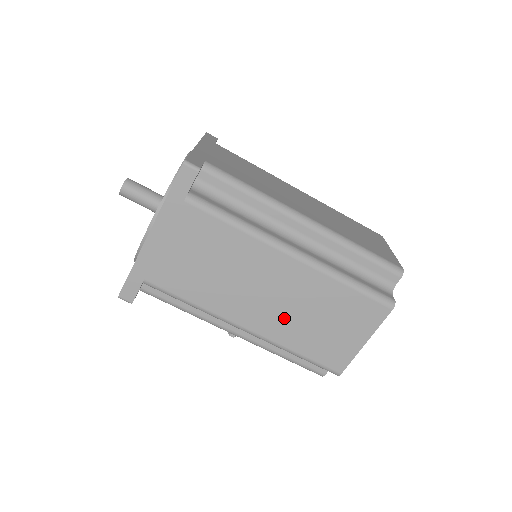
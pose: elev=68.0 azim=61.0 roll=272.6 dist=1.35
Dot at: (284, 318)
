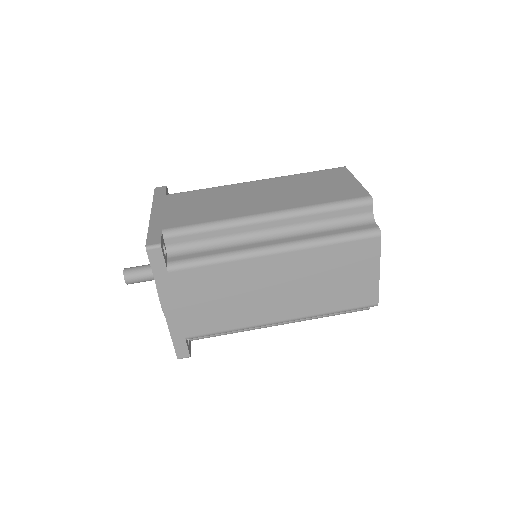
Dot at: (303, 296)
